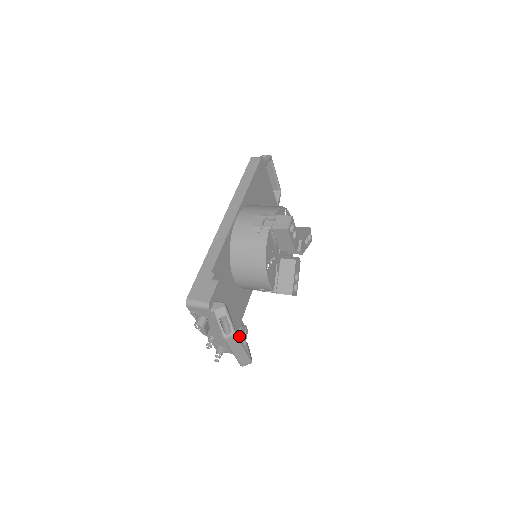
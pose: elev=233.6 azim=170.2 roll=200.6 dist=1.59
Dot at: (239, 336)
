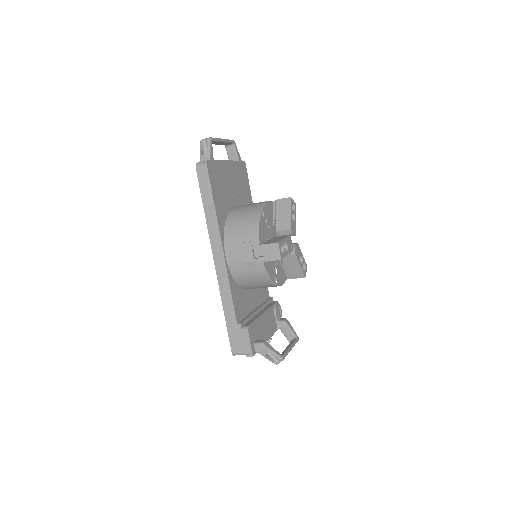
Dot at: (277, 319)
